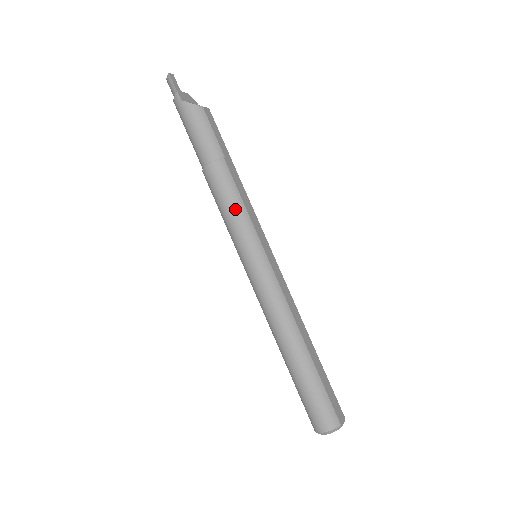
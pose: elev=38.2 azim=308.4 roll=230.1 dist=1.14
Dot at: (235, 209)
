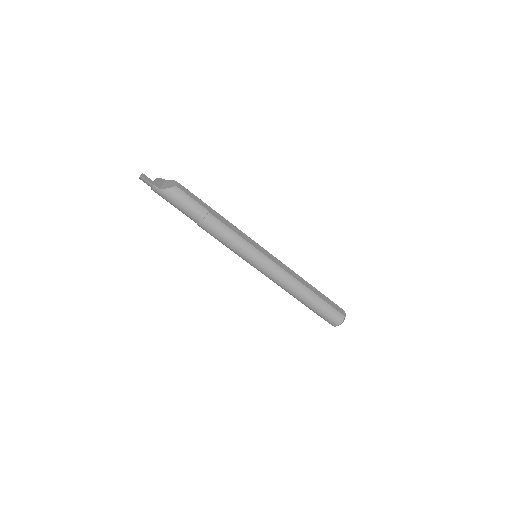
Dot at: (233, 239)
